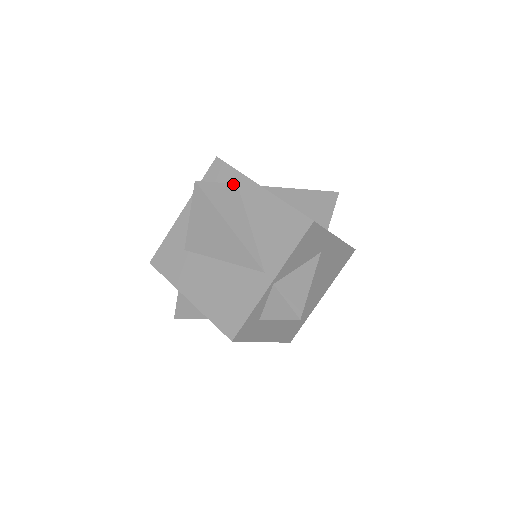
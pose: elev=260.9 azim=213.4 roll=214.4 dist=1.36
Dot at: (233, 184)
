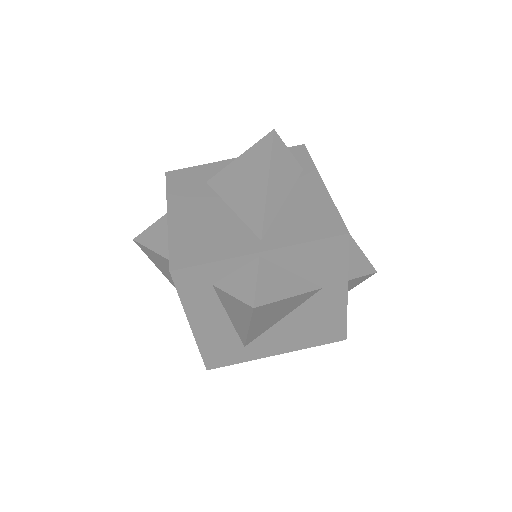
Dot at: (300, 165)
